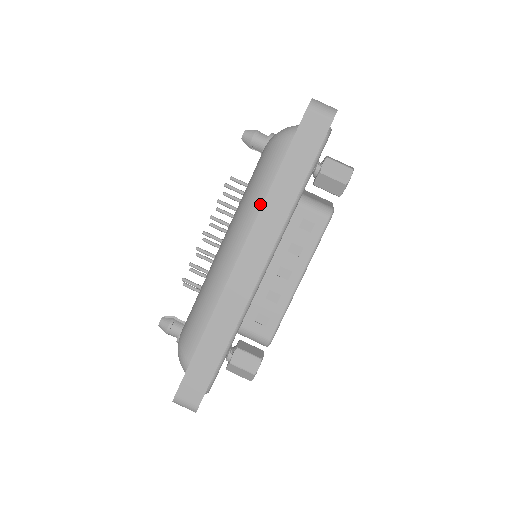
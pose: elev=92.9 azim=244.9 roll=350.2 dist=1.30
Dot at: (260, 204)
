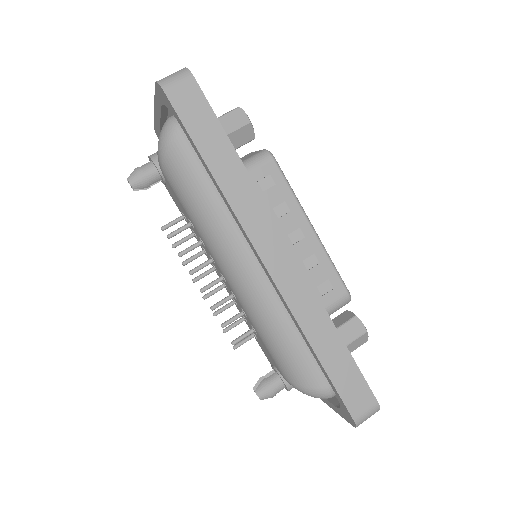
Dot at: (220, 209)
